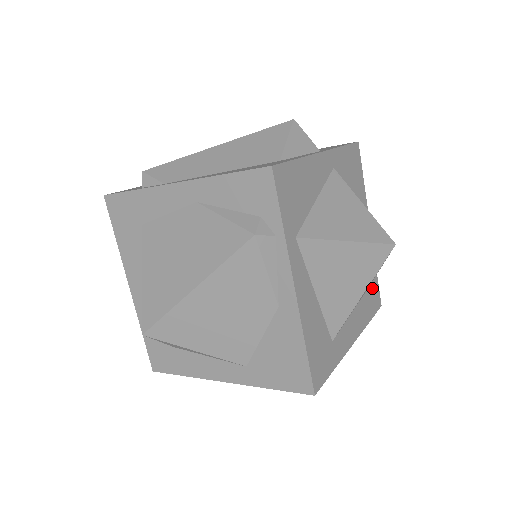
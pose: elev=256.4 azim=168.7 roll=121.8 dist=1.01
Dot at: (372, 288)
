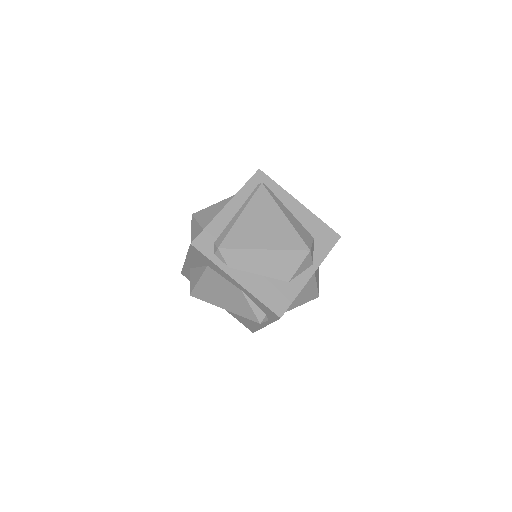
Dot at: occluded
